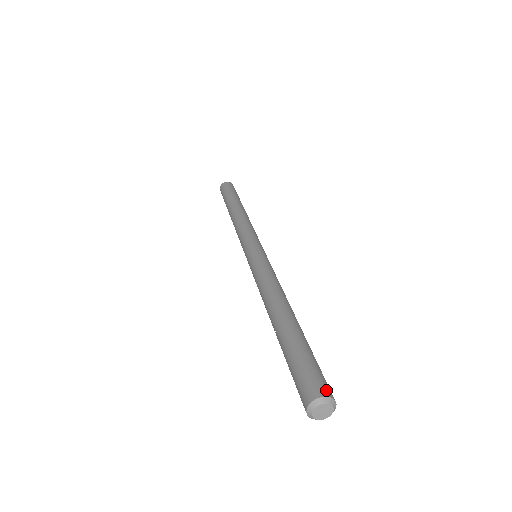
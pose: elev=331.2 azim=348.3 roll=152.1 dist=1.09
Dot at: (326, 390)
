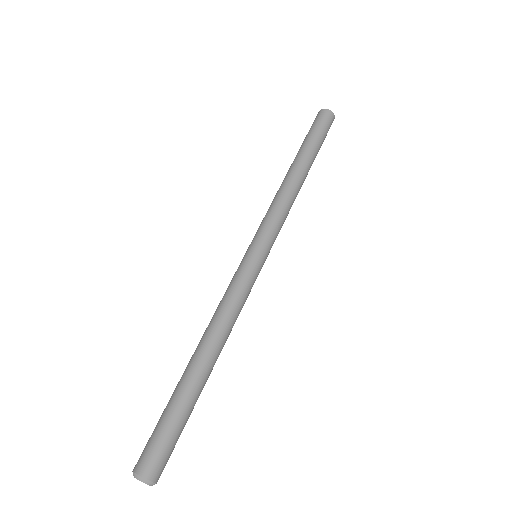
Dot at: (142, 466)
